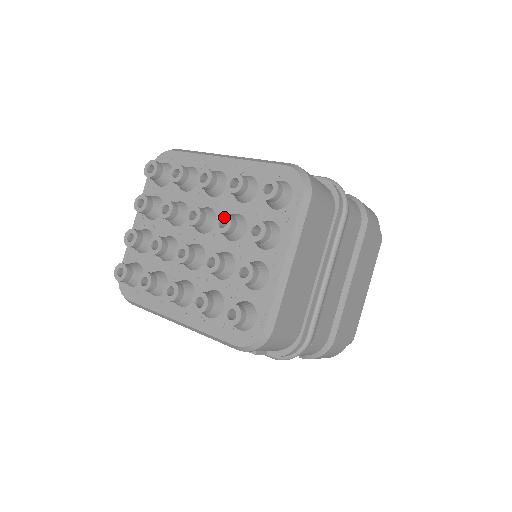
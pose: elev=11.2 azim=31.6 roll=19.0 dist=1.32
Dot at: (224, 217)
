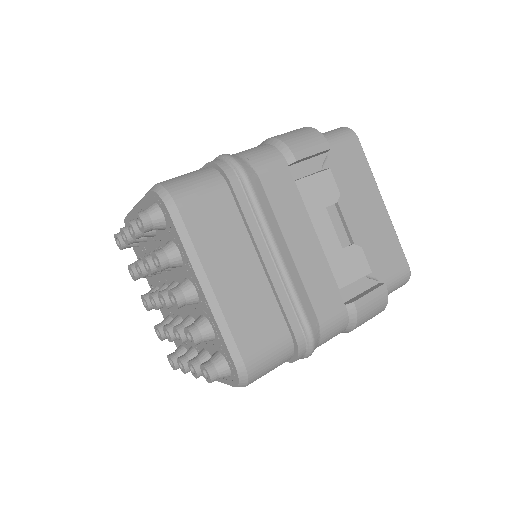
Dot at: (179, 336)
